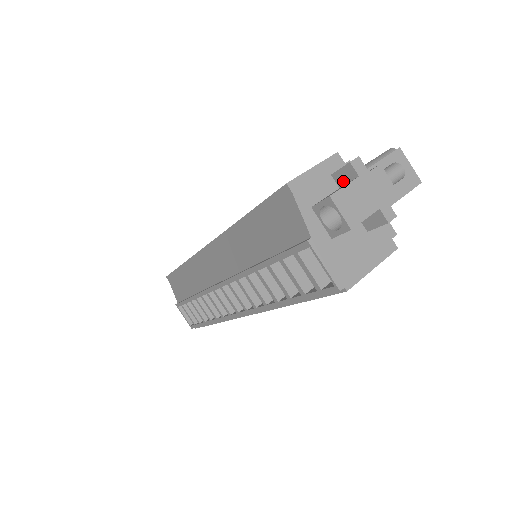
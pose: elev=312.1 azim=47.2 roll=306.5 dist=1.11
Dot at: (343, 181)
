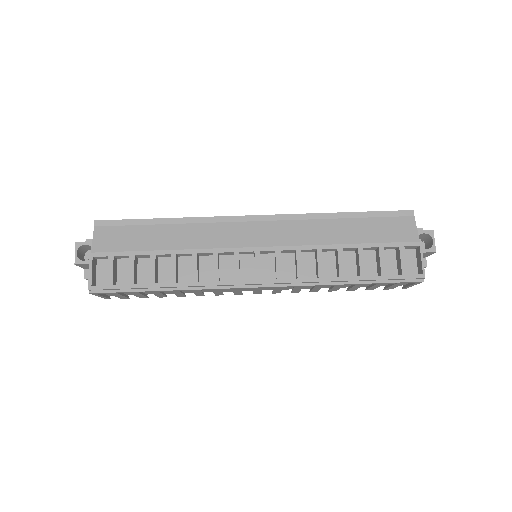
Dot at: occluded
